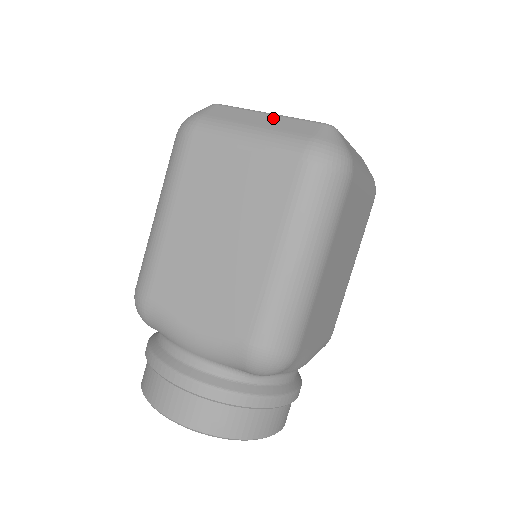
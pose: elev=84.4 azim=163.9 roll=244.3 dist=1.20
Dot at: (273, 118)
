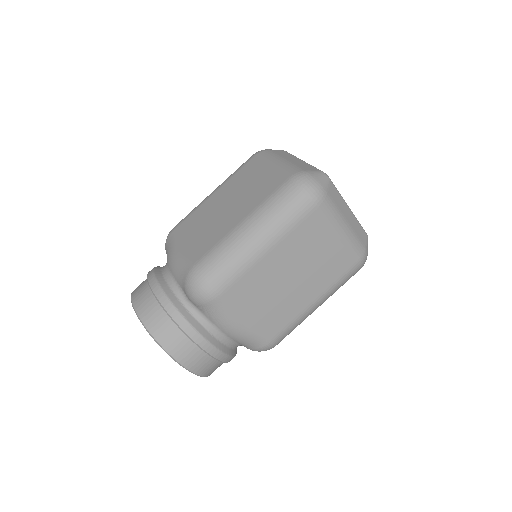
Dot at: (301, 161)
